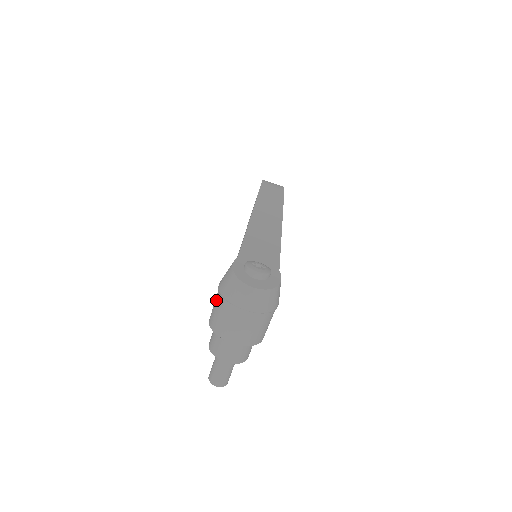
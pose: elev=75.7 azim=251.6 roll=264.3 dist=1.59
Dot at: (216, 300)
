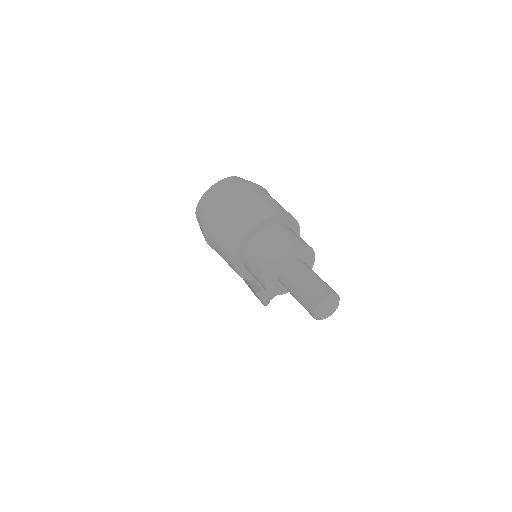
Dot at: (213, 246)
